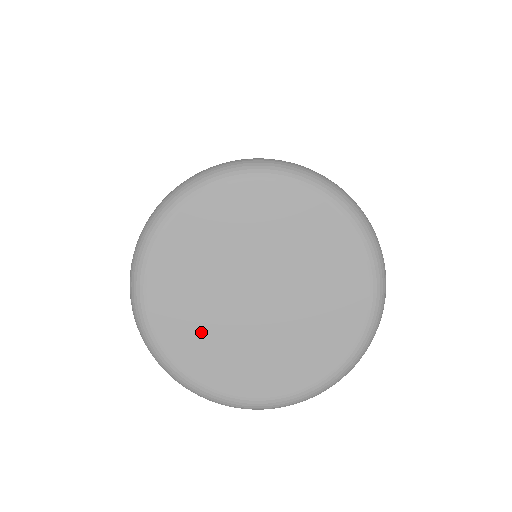
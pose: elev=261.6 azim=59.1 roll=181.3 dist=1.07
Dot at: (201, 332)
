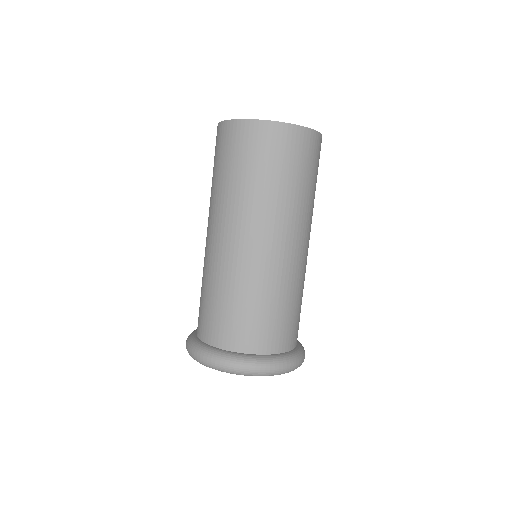
Dot at: occluded
